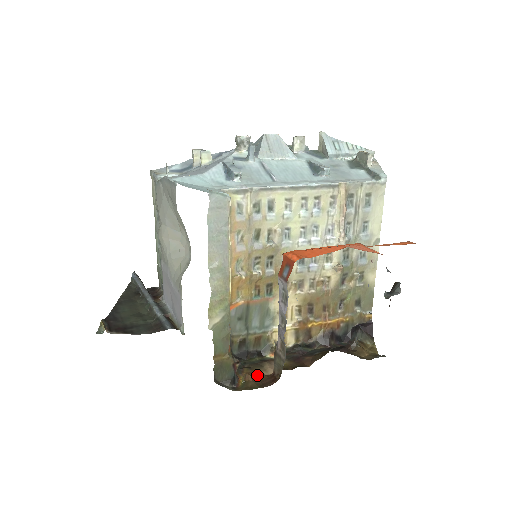
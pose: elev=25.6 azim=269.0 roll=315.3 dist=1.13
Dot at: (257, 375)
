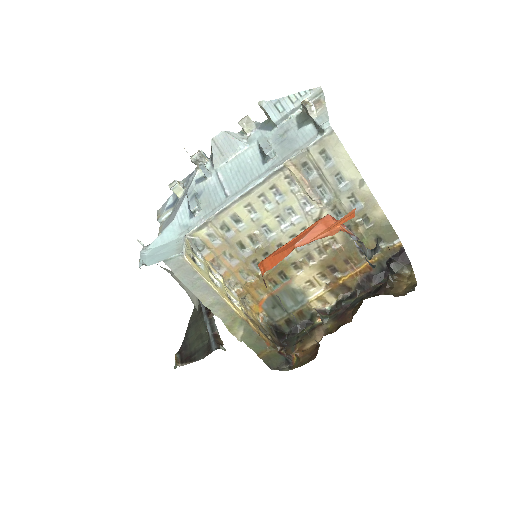
Dot at: (307, 347)
